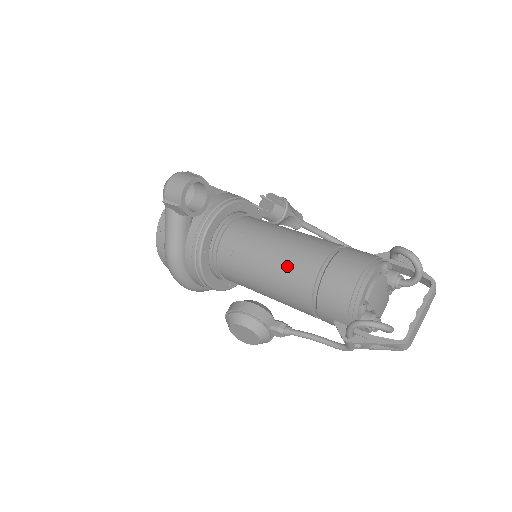
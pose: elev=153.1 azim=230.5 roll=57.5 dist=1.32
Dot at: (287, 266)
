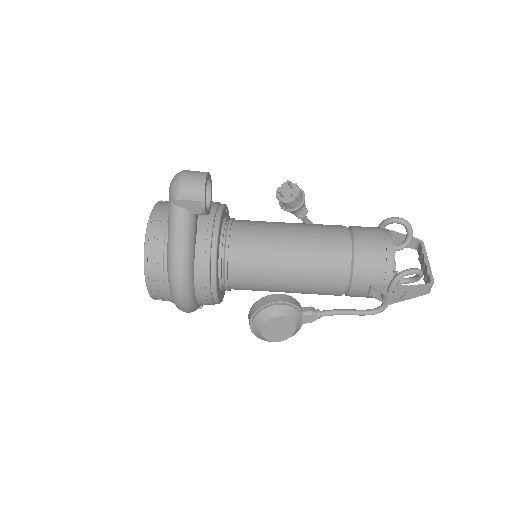
Dot at: (316, 246)
